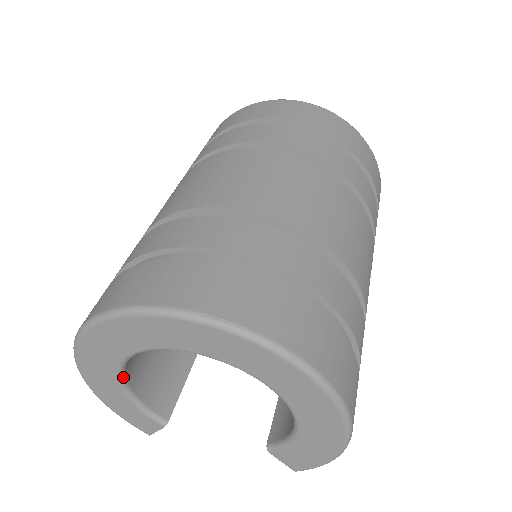
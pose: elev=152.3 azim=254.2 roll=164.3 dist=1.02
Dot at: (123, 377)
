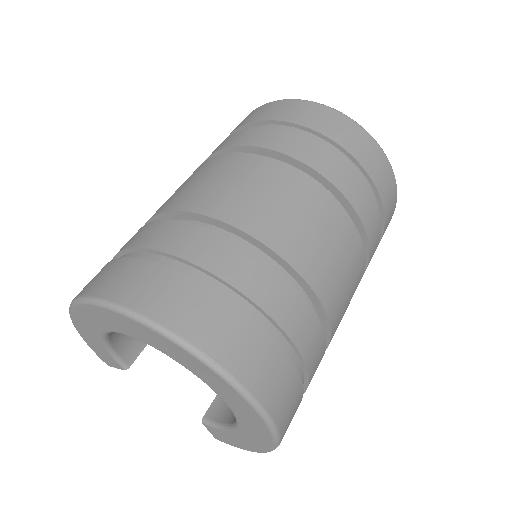
Dot at: (107, 334)
